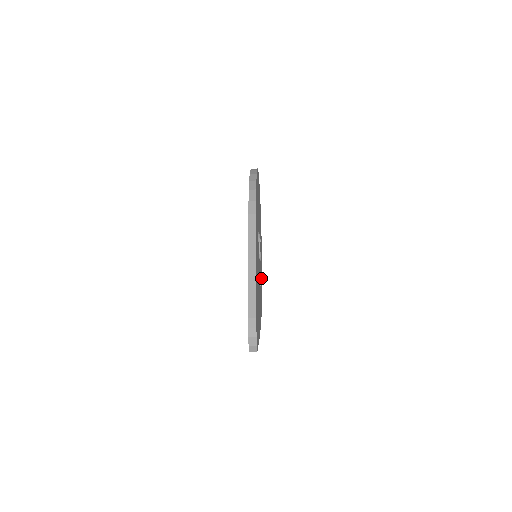
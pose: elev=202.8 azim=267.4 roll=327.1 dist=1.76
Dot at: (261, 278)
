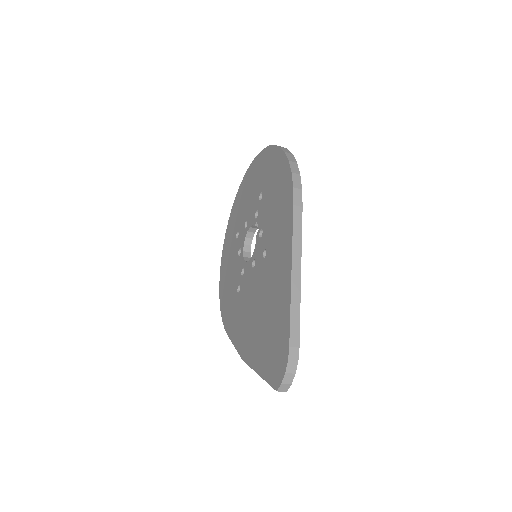
Dot at: occluded
